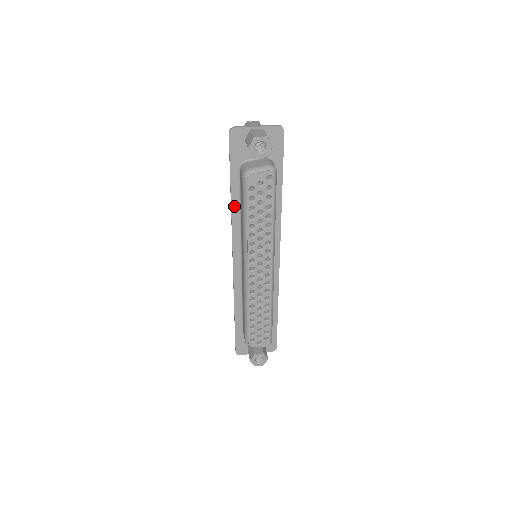
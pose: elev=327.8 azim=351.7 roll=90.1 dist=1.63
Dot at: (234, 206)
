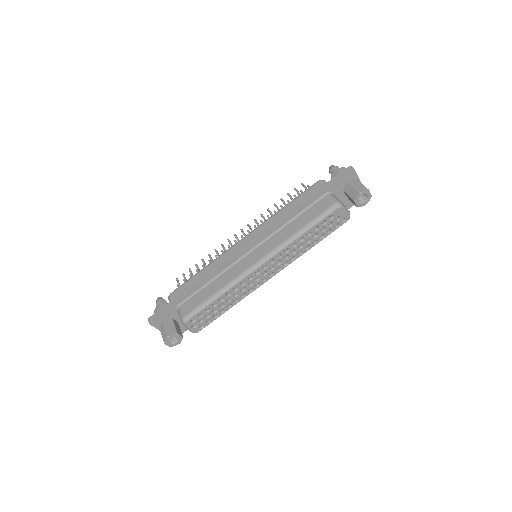
Dot at: (294, 212)
